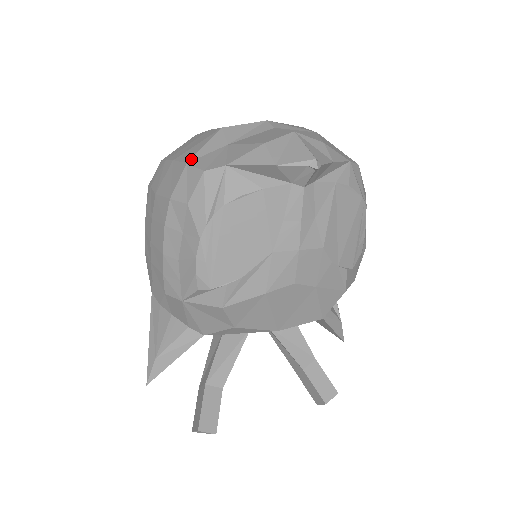
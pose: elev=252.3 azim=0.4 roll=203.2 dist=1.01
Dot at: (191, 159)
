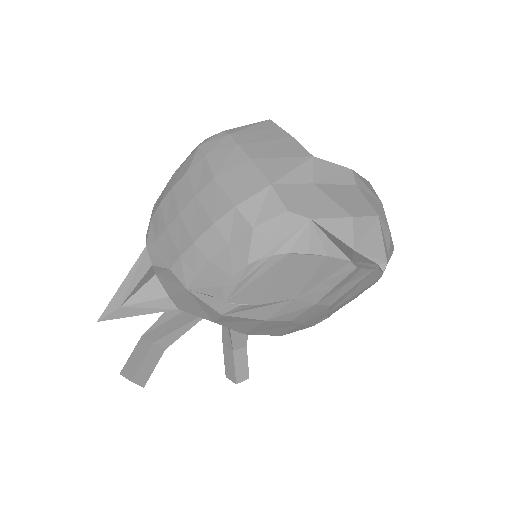
Dot at: (276, 181)
